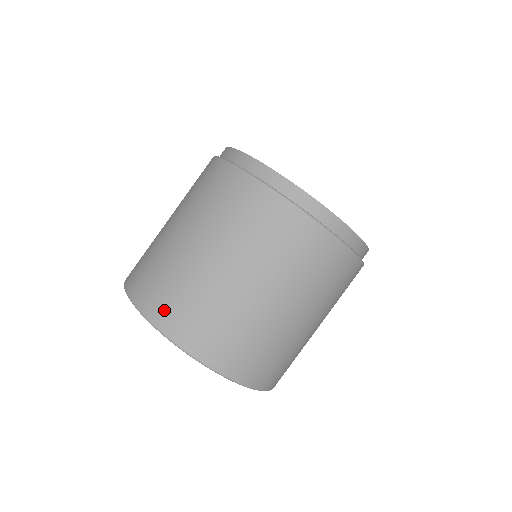
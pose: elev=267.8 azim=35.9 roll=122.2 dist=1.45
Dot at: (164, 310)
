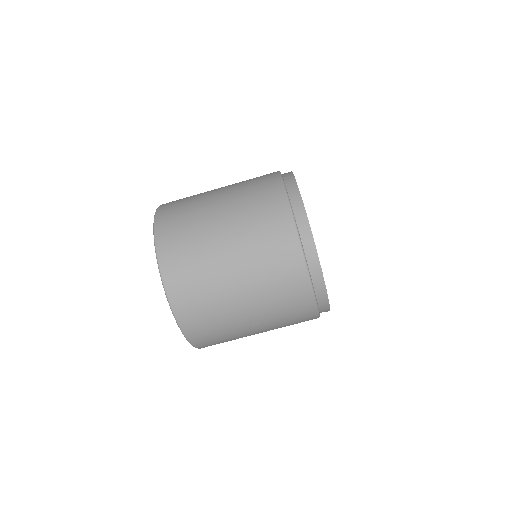
Dot at: (167, 216)
